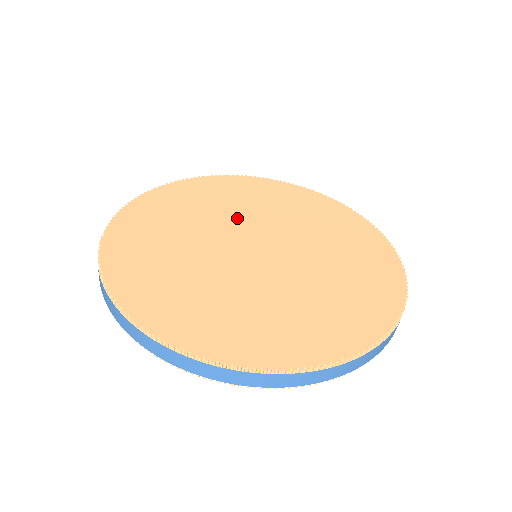
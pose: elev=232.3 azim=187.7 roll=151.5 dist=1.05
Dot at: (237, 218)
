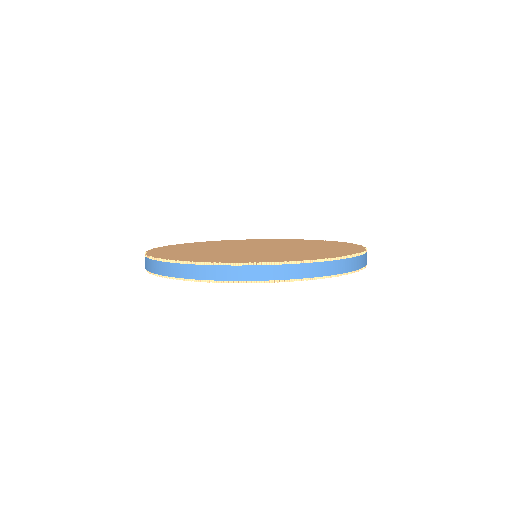
Dot at: (230, 246)
